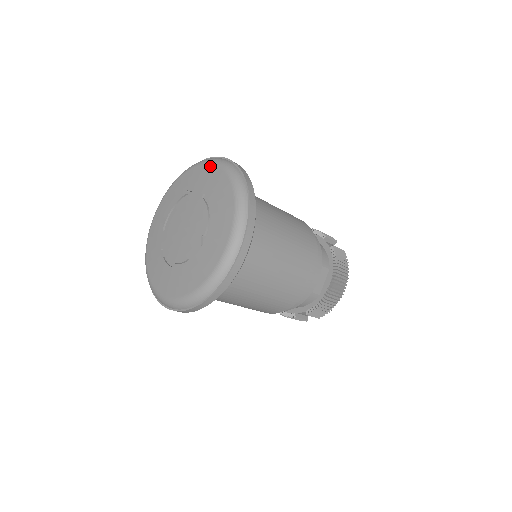
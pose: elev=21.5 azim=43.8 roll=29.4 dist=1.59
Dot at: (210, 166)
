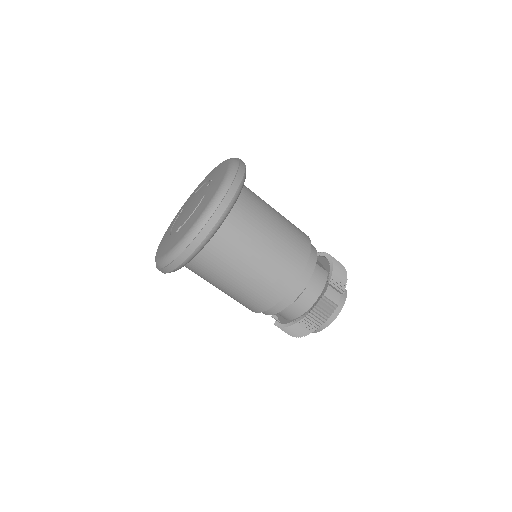
Dot at: occluded
